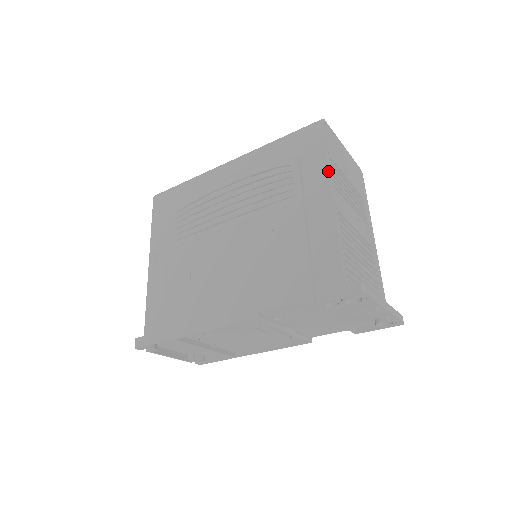
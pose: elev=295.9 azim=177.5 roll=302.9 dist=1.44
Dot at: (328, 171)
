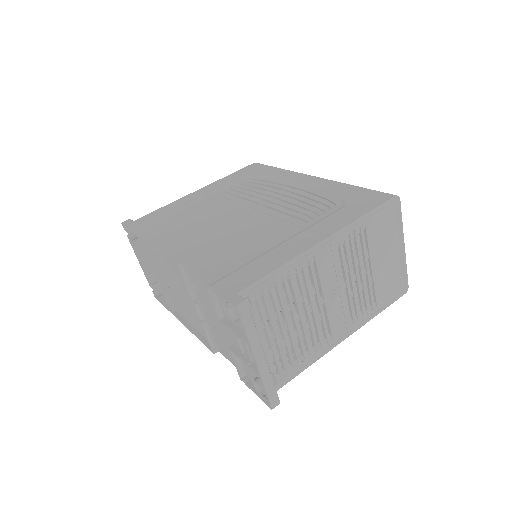
Dot at: (346, 225)
